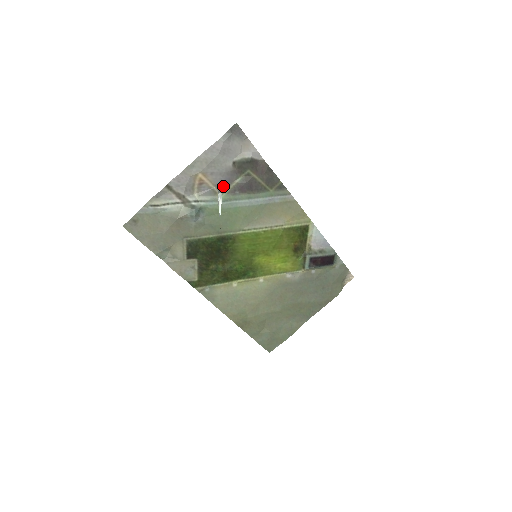
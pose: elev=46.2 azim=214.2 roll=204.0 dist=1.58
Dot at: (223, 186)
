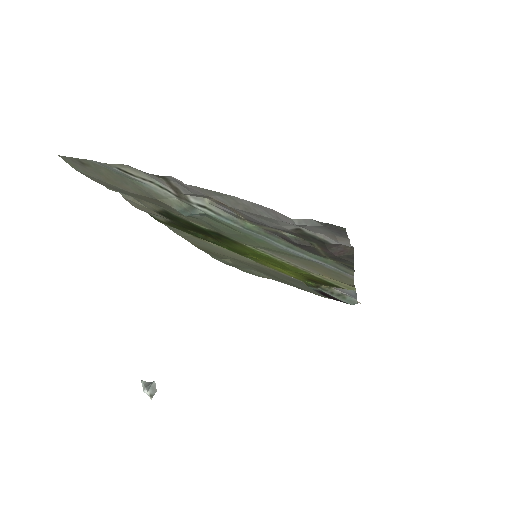
Dot at: (259, 223)
